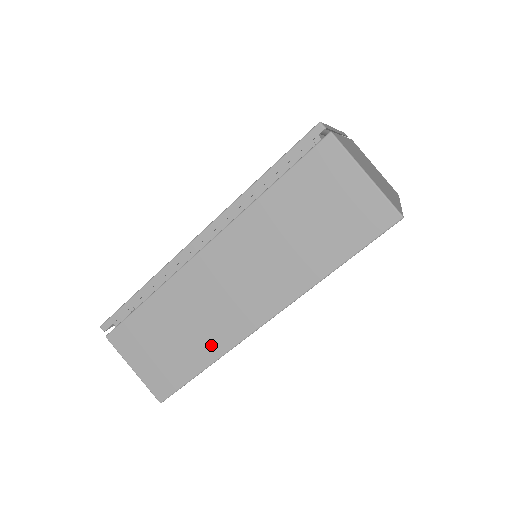
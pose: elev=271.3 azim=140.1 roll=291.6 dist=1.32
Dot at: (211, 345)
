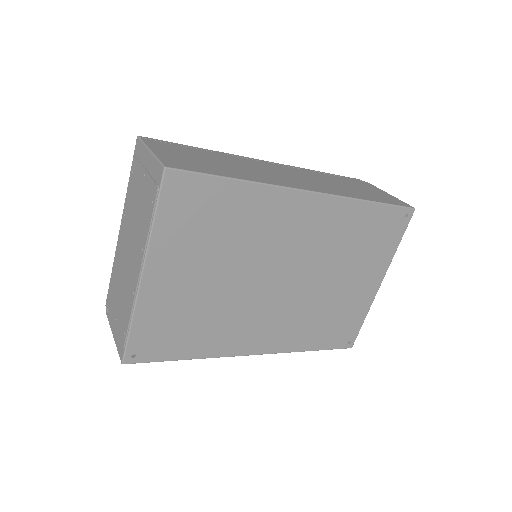
Dot at: (254, 177)
